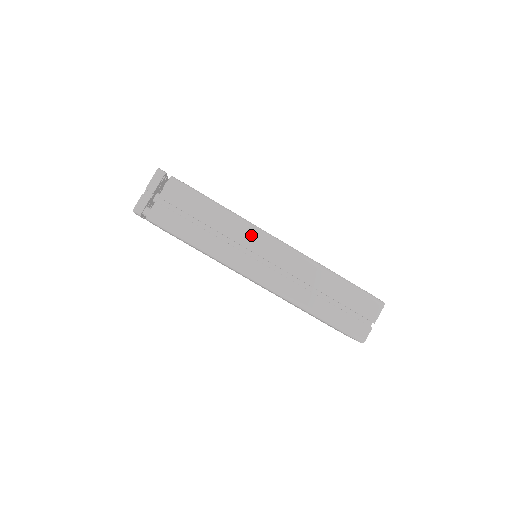
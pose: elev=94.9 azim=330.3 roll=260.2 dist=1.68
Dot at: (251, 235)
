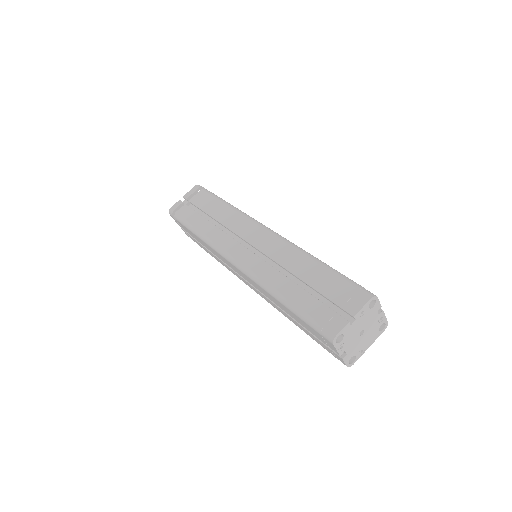
Dot at: (245, 224)
